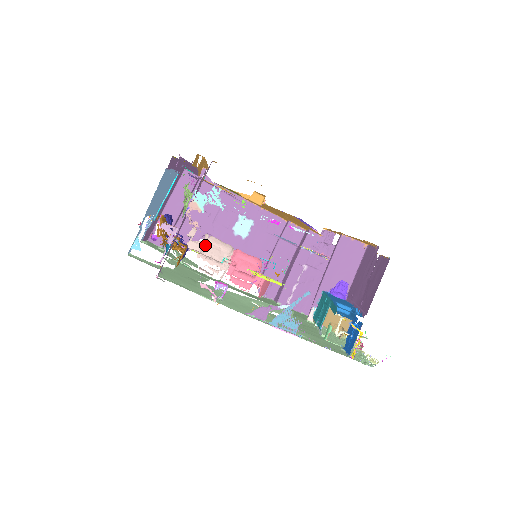
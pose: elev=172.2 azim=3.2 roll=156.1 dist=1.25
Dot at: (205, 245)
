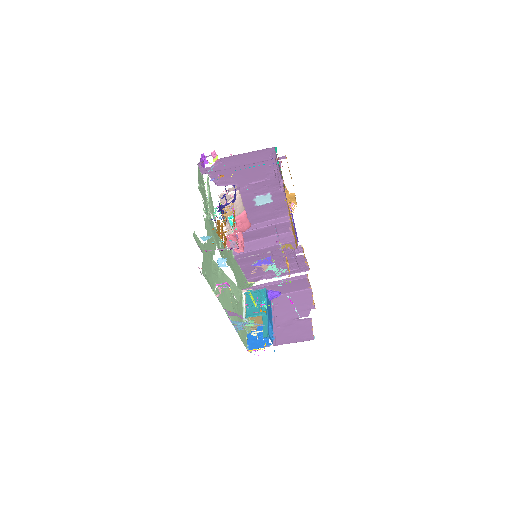
Dot at: (231, 199)
